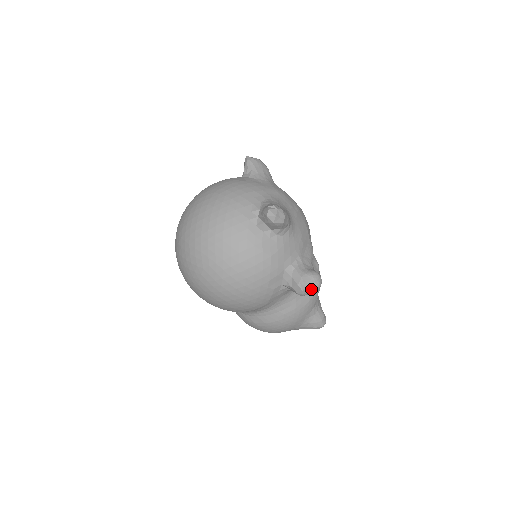
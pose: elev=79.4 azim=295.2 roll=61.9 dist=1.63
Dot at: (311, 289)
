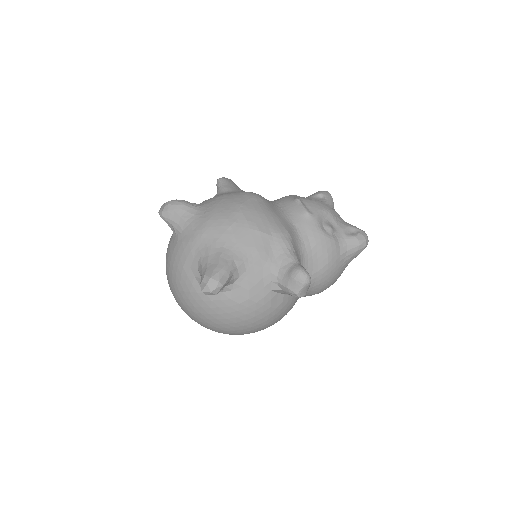
Dot at: (304, 289)
